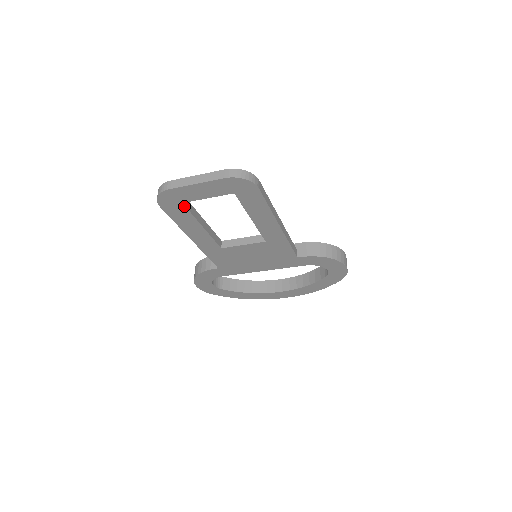
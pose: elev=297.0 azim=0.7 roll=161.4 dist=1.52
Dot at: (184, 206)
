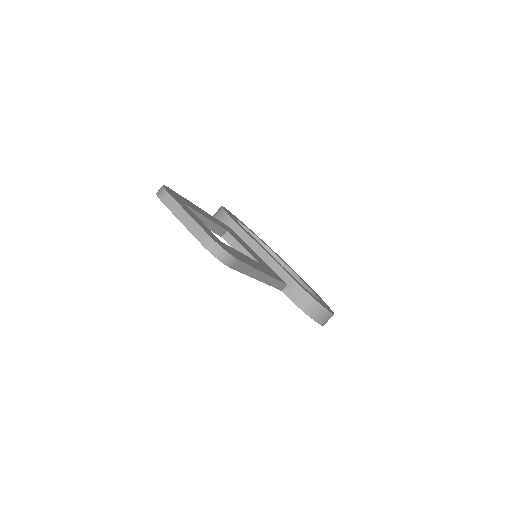
Dot at: occluded
